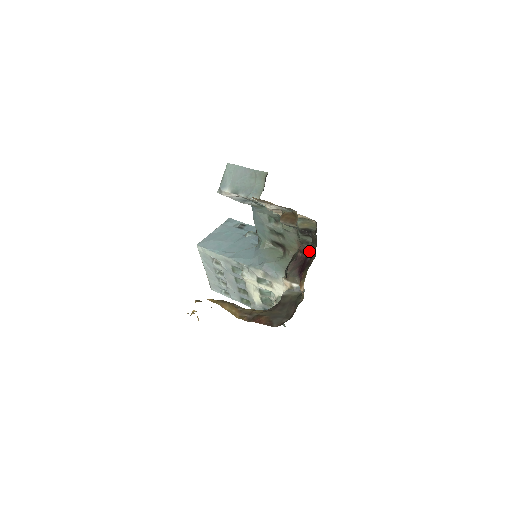
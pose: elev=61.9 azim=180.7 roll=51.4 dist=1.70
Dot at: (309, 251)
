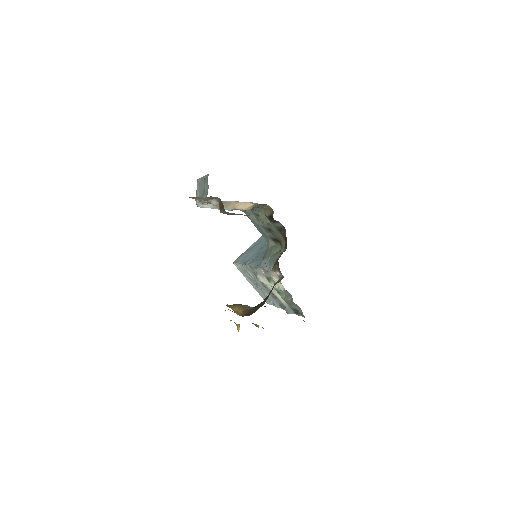
Dot at: occluded
